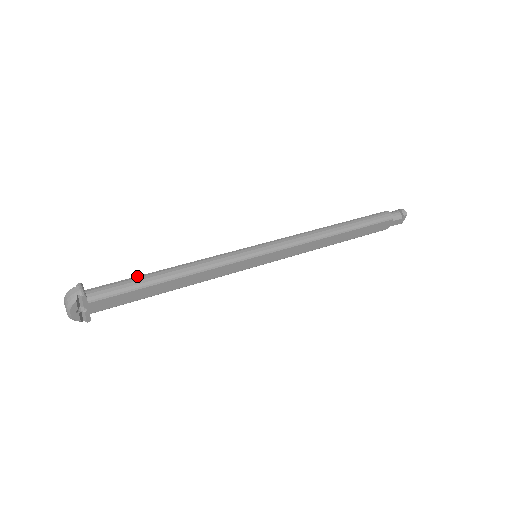
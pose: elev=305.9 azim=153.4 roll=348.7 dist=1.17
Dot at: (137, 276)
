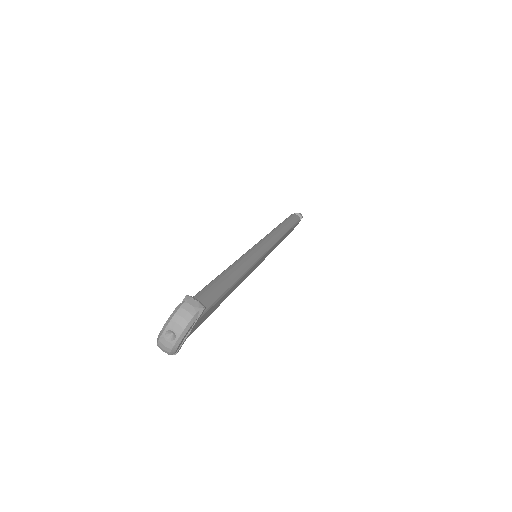
Dot at: (210, 283)
